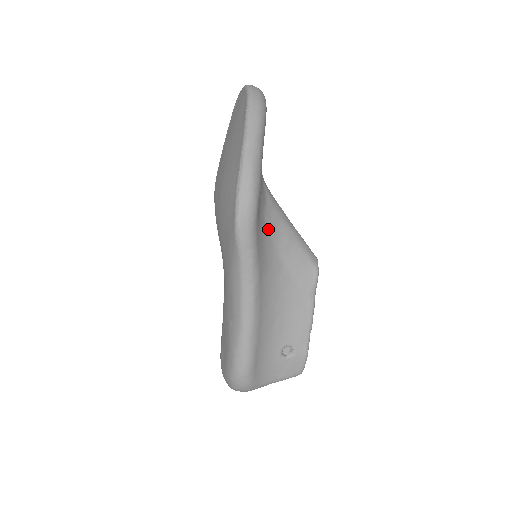
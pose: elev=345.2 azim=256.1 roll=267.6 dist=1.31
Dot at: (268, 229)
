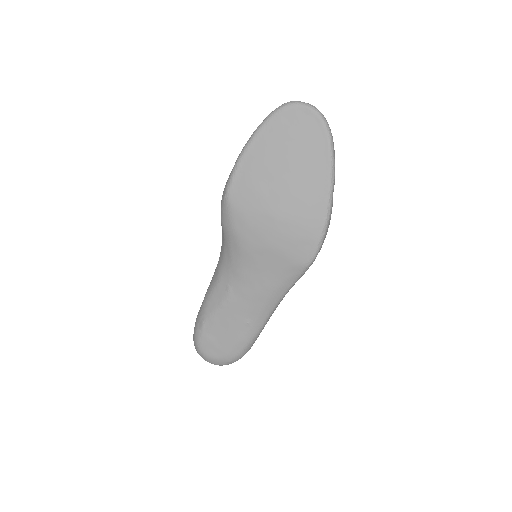
Dot at: occluded
